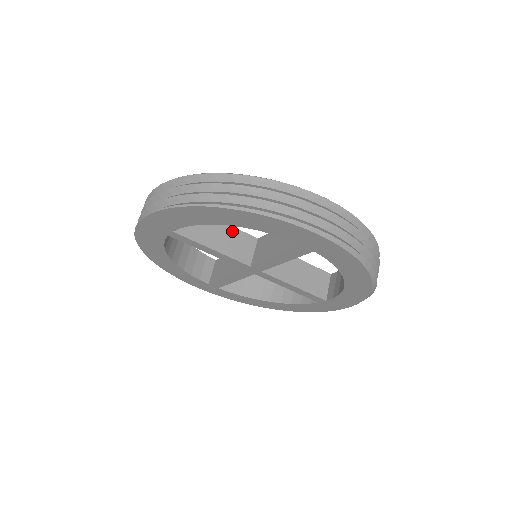
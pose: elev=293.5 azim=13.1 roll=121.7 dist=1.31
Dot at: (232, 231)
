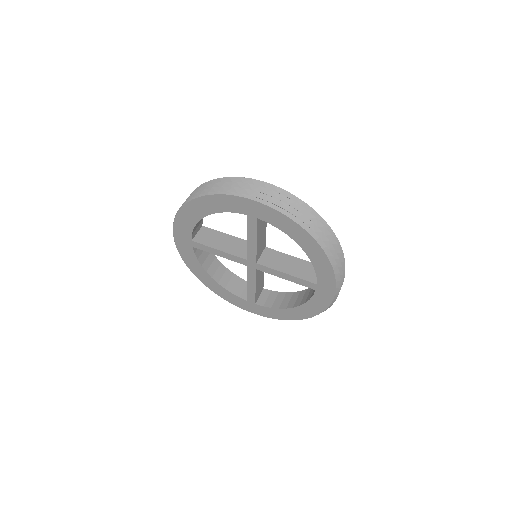
Dot at: (236, 240)
